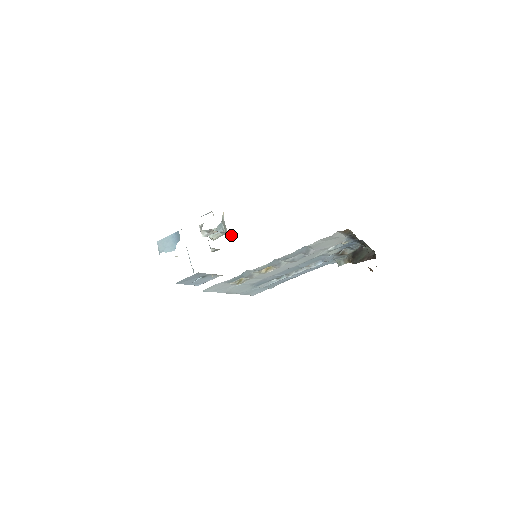
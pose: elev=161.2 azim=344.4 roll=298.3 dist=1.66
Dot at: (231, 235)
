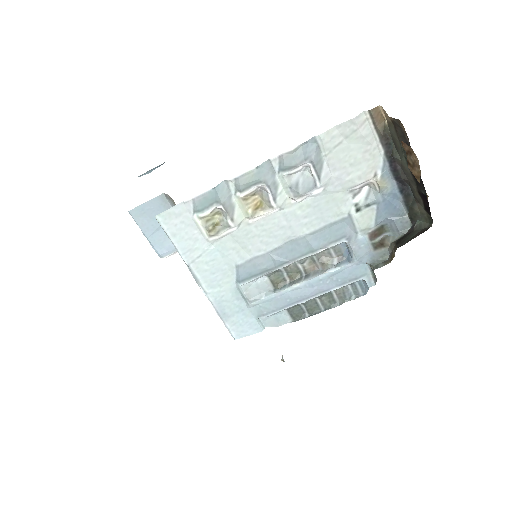
Dot at: occluded
